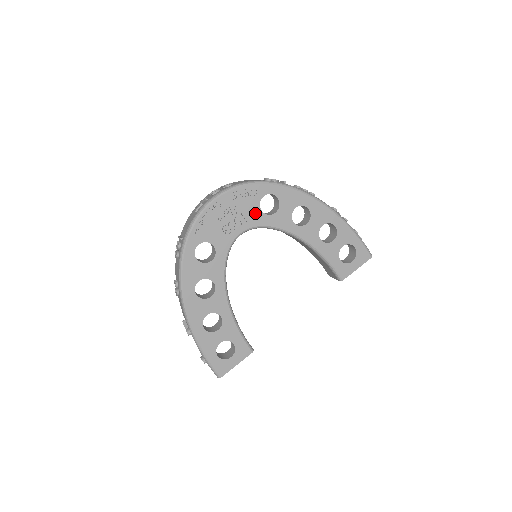
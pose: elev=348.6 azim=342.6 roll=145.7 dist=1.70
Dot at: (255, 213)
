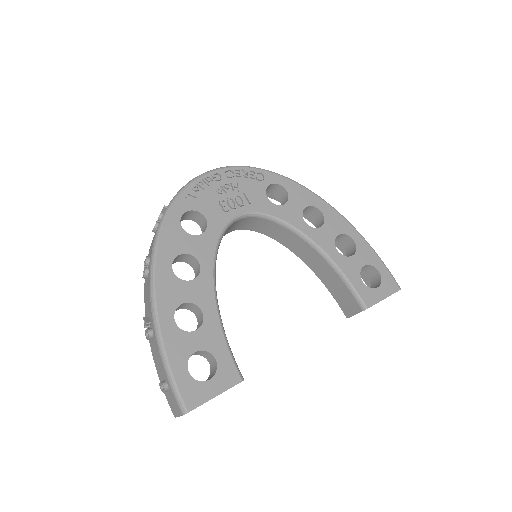
Dot at: (260, 198)
